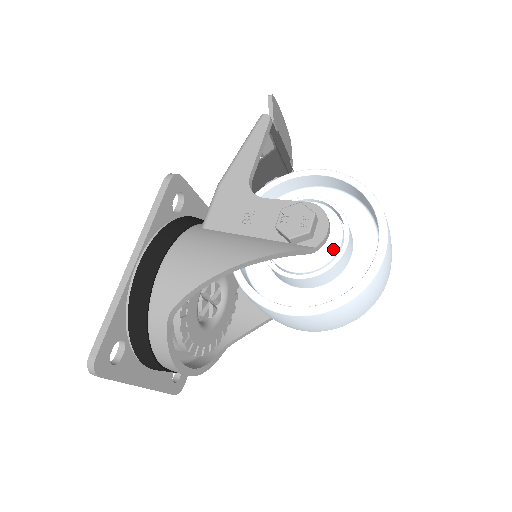
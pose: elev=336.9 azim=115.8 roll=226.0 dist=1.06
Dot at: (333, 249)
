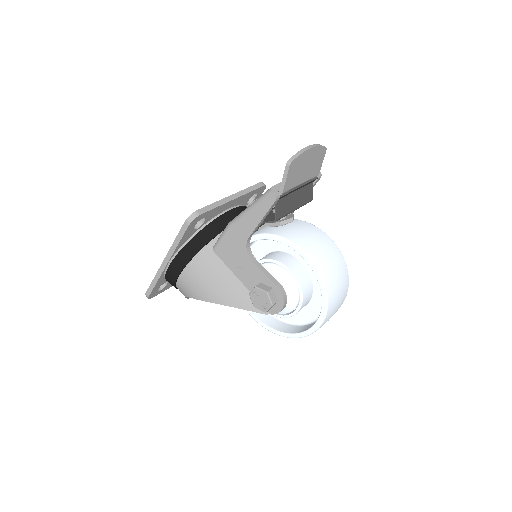
Dot at: (287, 311)
